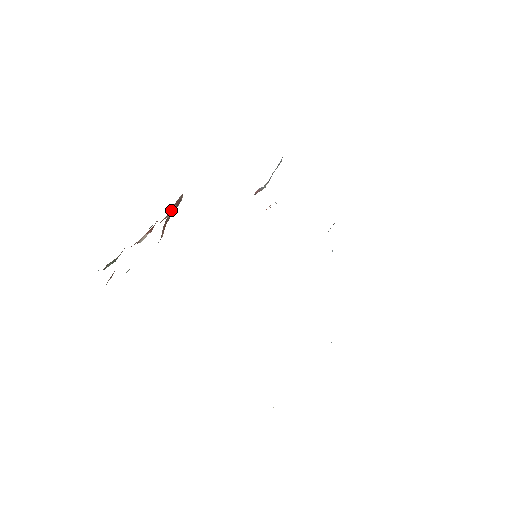
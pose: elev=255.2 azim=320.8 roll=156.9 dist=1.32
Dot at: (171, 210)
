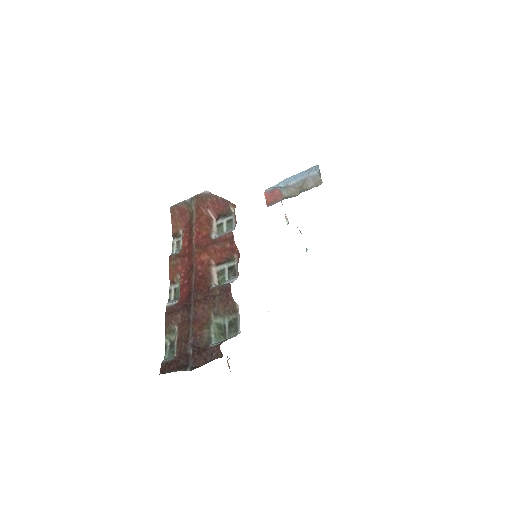
Dot at: (206, 212)
